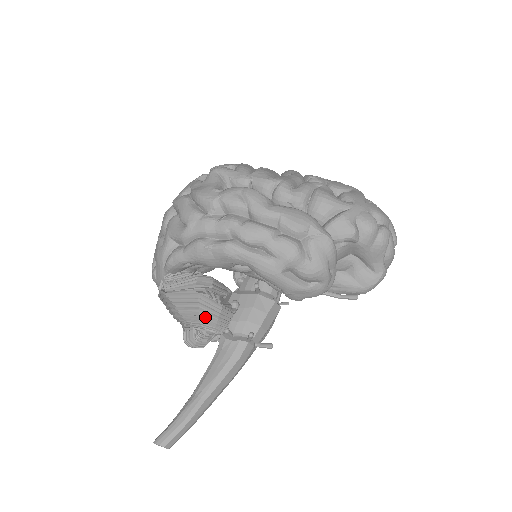
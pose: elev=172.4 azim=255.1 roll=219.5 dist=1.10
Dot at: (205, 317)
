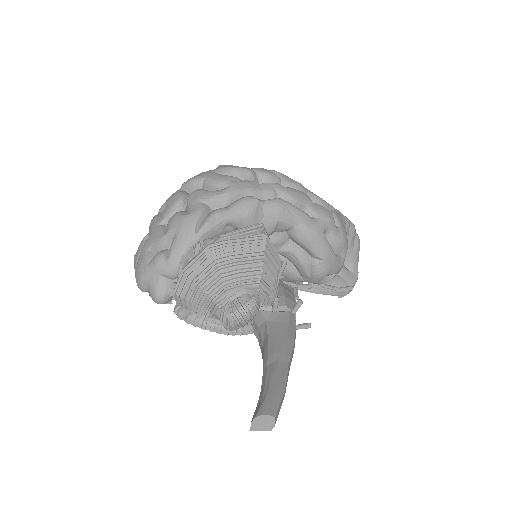
Dot at: (267, 269)
